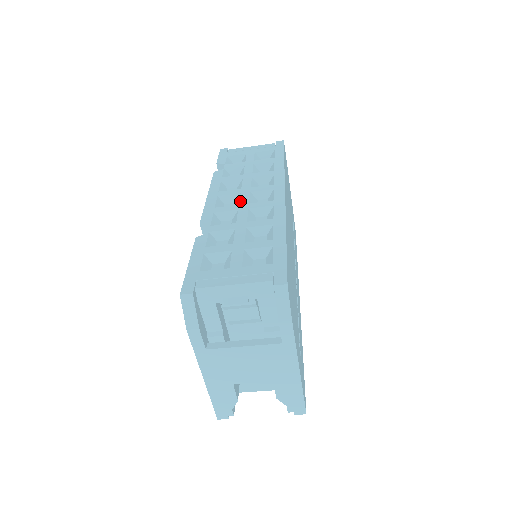
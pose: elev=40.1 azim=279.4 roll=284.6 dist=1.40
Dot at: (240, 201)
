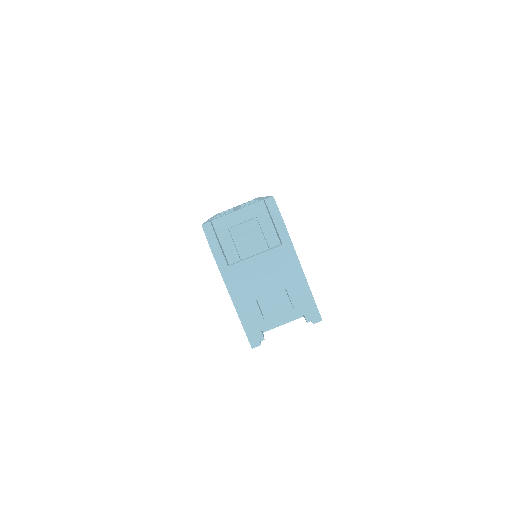
Dot at: occluded
